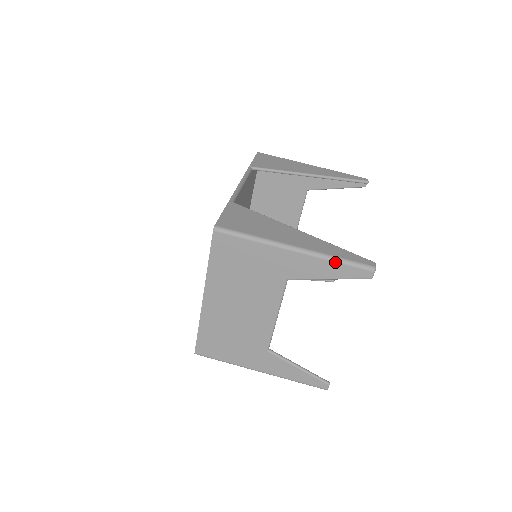
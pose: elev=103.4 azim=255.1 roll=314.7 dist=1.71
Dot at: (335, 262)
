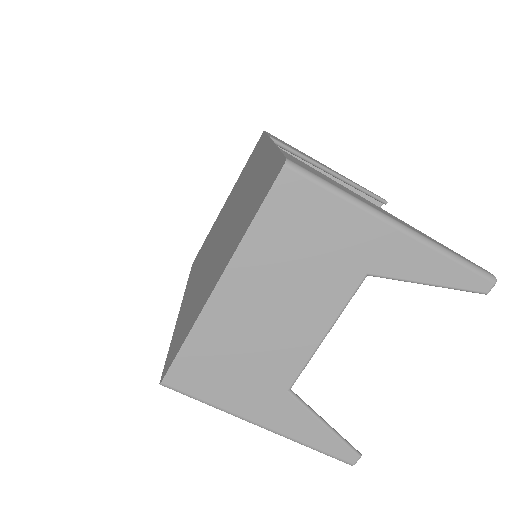
Dot at: (449, 258)
